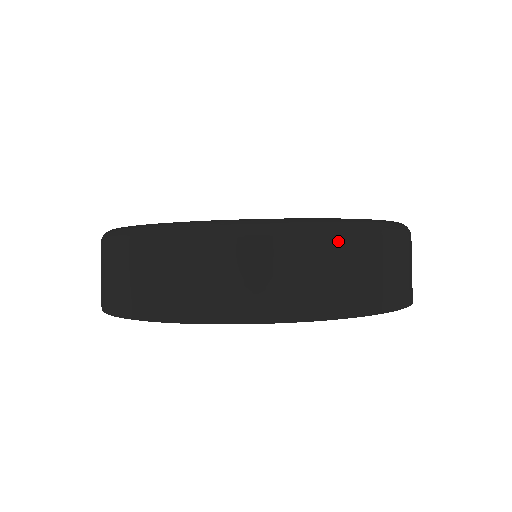
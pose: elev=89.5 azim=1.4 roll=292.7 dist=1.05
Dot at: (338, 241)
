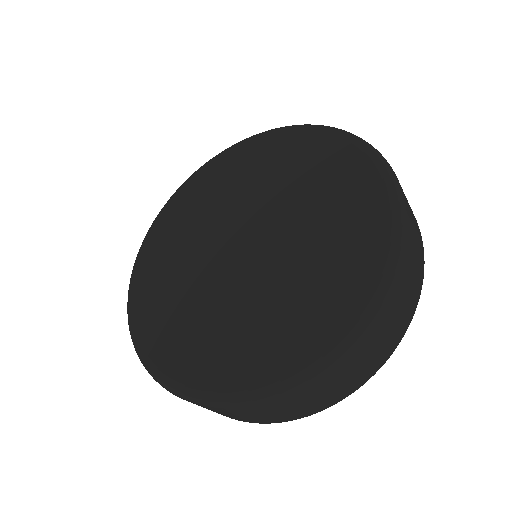
Dot at: (379, 318)
